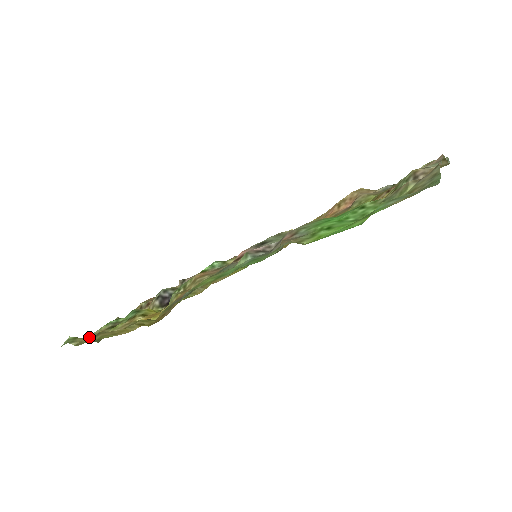
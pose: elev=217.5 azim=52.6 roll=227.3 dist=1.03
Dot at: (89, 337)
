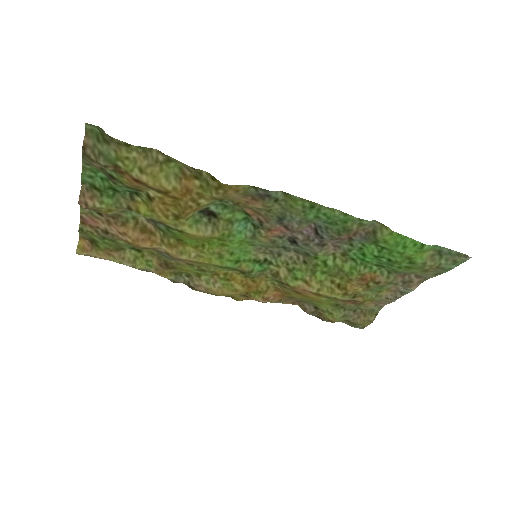
Dot at: (86, 155)
